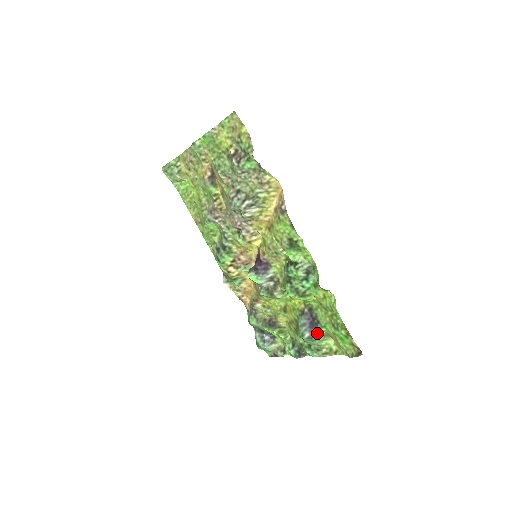
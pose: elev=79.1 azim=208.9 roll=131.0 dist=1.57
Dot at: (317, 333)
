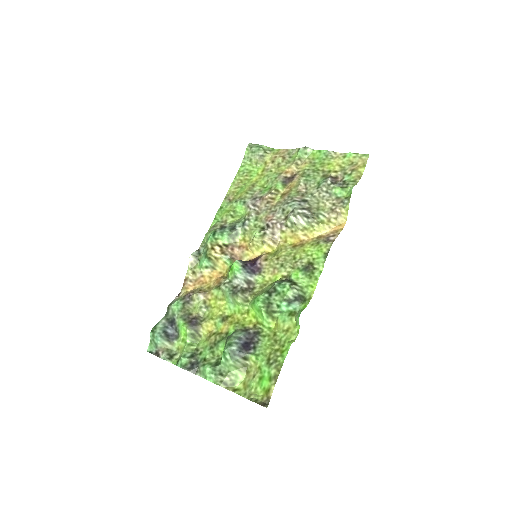
Dot at: (243, 355)
